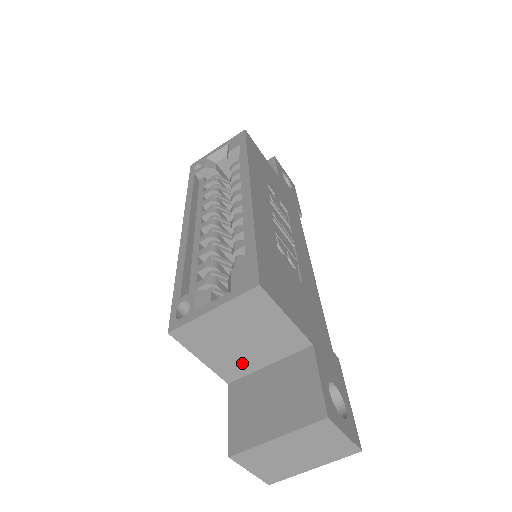
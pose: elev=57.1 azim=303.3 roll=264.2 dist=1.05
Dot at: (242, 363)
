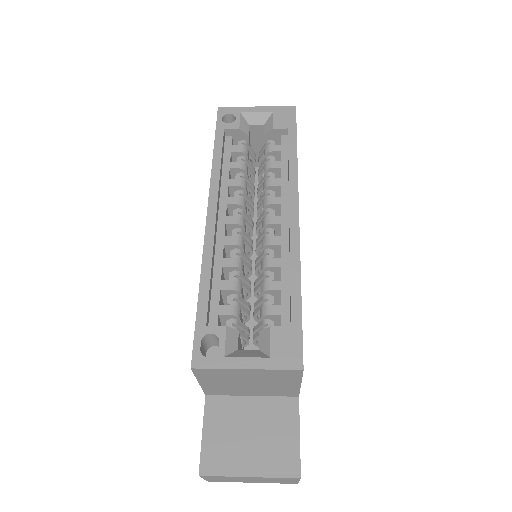
Dot at: (232, 391)
